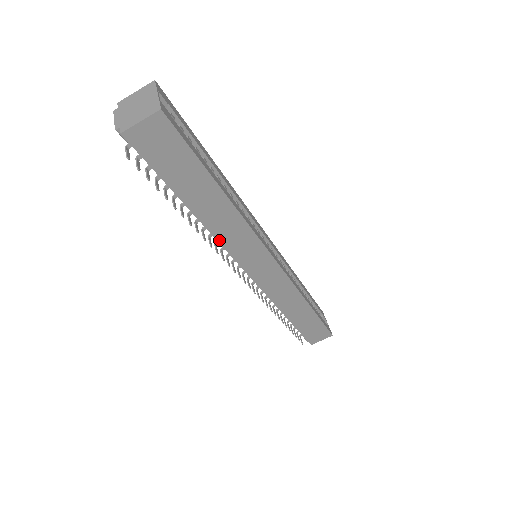
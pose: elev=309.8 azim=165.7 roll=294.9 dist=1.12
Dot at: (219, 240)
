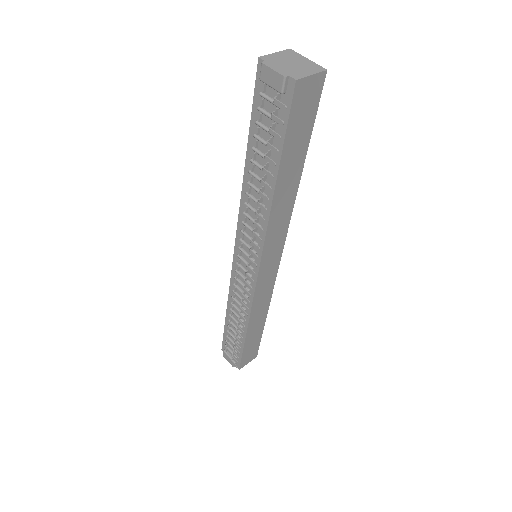
Dot at: (269, 225)
